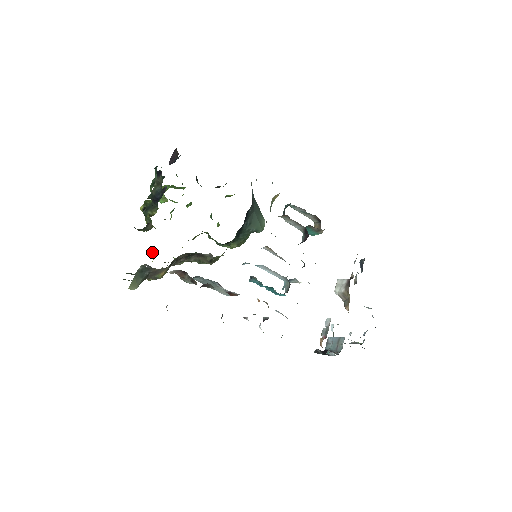
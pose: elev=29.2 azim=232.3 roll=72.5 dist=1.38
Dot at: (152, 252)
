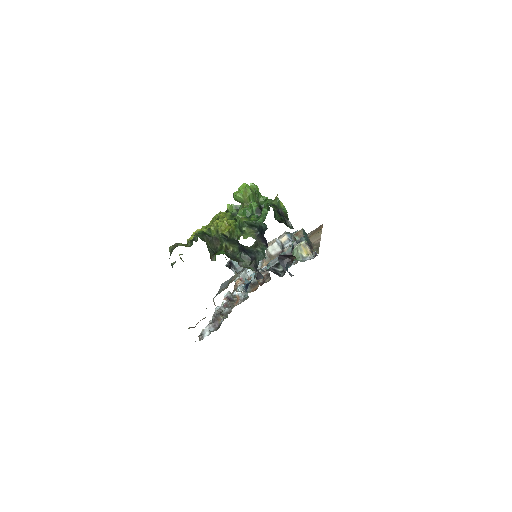
Dot at: occluded
